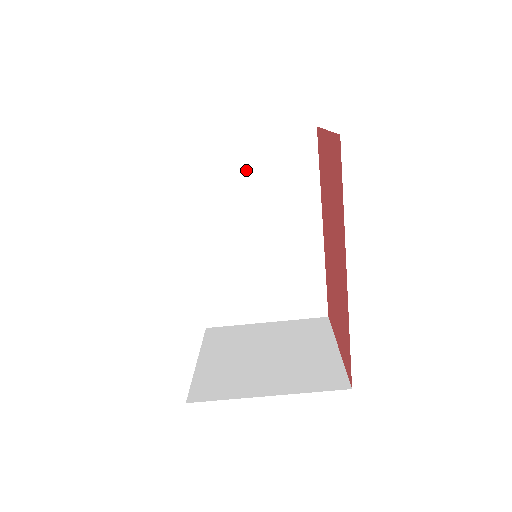
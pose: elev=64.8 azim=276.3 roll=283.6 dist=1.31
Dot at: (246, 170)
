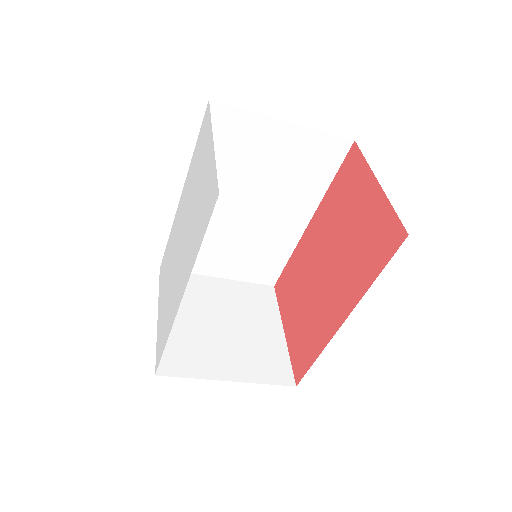
Dot at: (269, 153)
